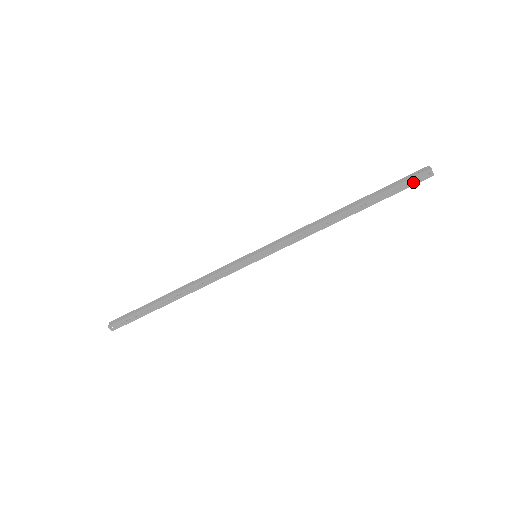
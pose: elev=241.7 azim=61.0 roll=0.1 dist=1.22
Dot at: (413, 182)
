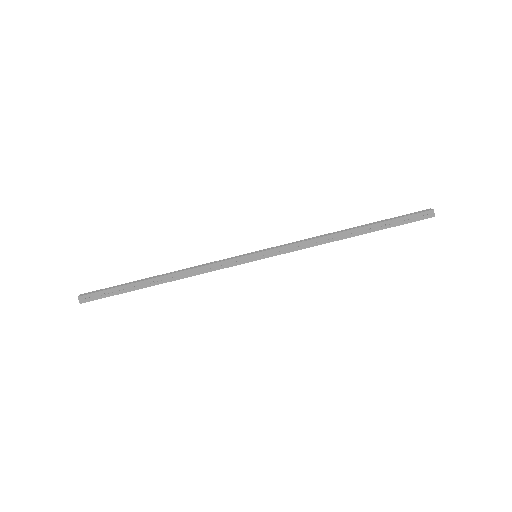
Dot at: (416, 218)
